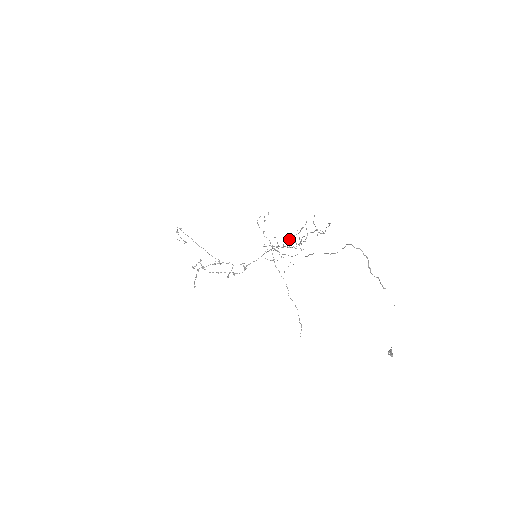
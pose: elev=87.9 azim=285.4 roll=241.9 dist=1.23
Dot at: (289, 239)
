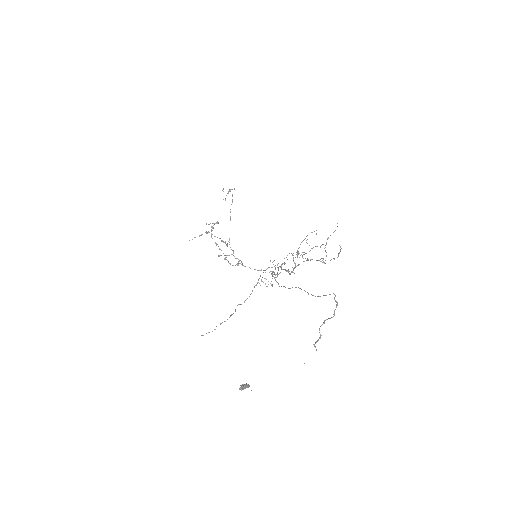
Dot at: occluded
